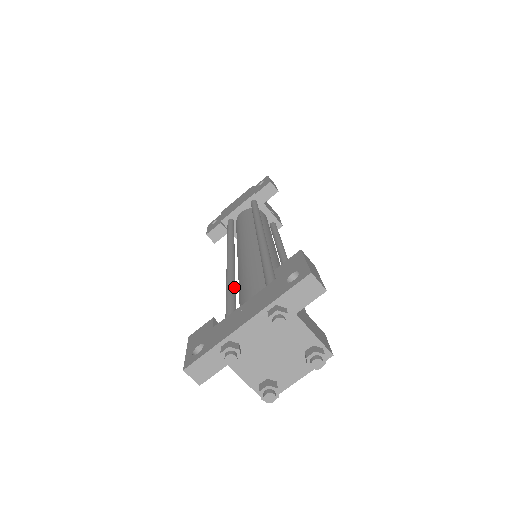
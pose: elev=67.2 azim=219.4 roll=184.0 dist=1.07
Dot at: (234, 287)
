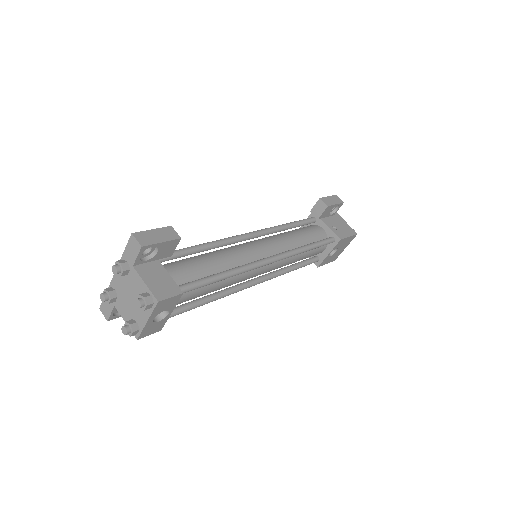
Dot at: occluded
